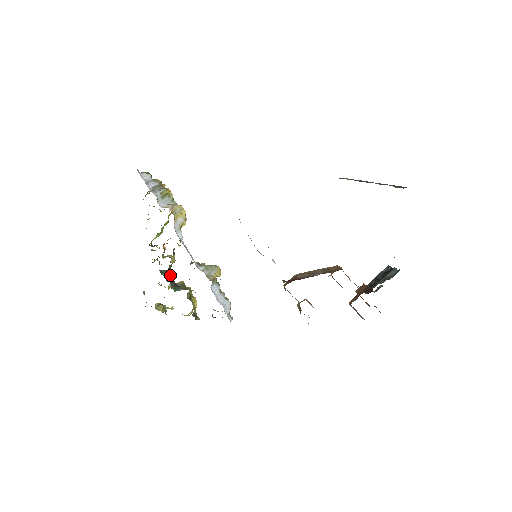
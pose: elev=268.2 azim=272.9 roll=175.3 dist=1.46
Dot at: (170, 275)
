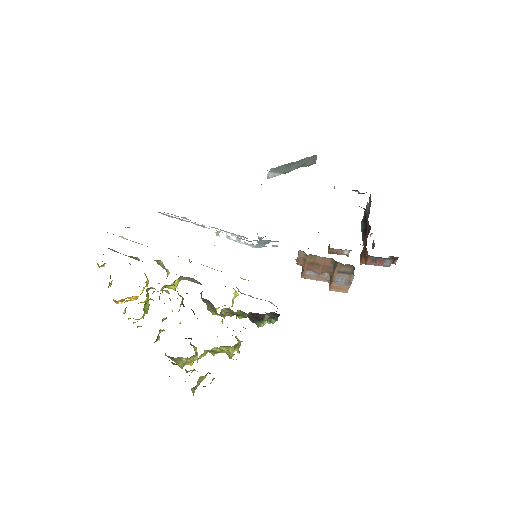
Dot at: occluded
